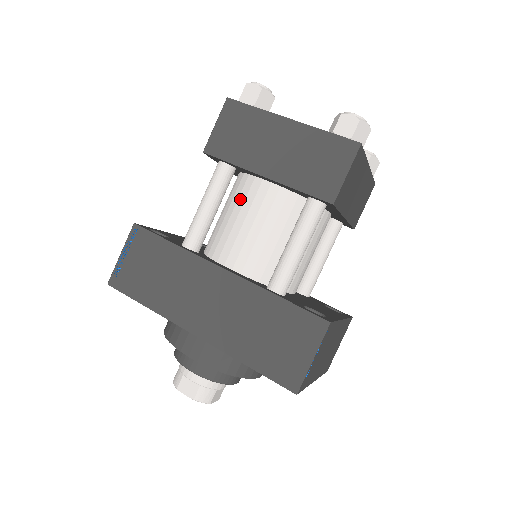
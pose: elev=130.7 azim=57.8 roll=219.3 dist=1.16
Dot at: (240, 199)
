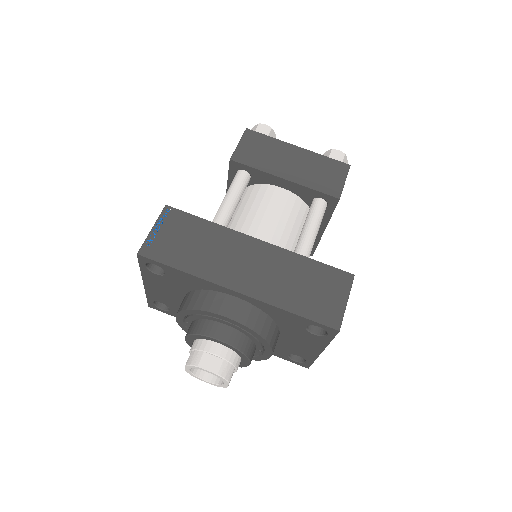
Dot at: (257, 199)
